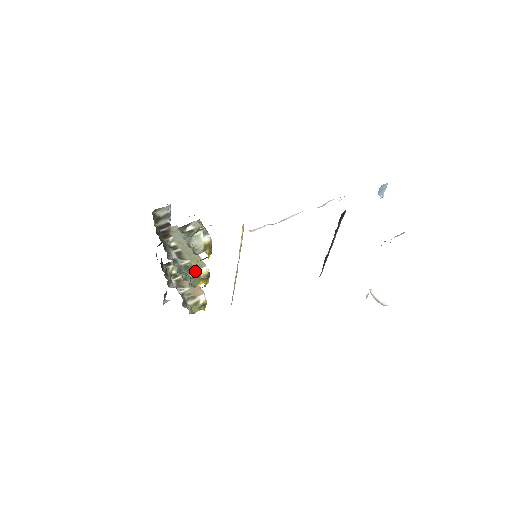
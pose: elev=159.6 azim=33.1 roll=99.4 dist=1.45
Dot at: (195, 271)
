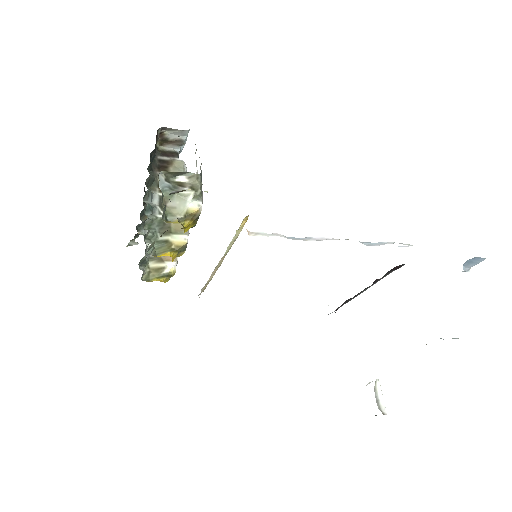
Dot at: (169, 234)
